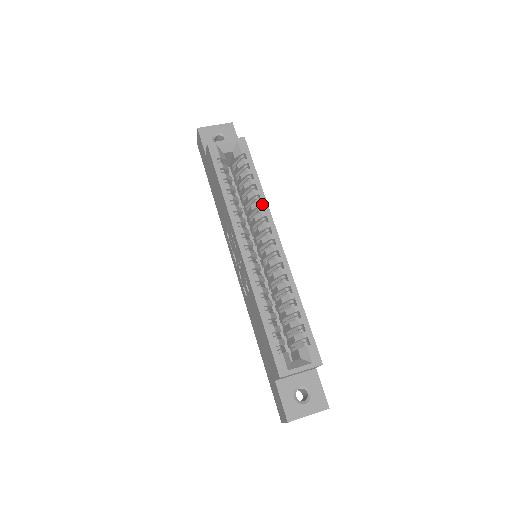
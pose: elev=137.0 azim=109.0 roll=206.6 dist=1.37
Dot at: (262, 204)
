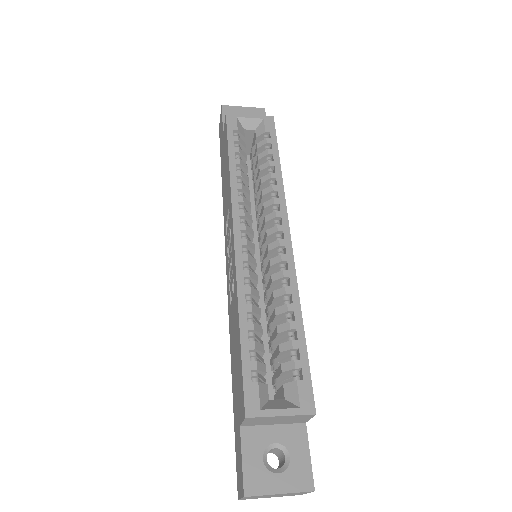
Dot at: (277, 189)
